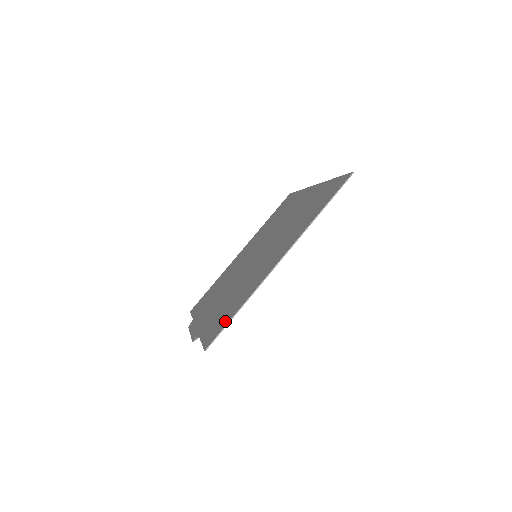
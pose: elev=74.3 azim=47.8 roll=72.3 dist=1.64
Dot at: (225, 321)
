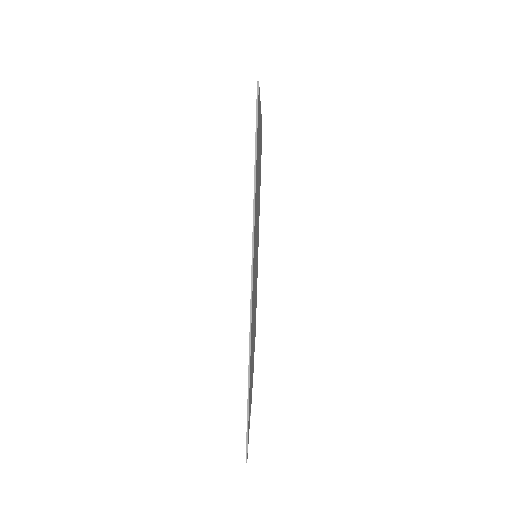
Dot at: occluded
